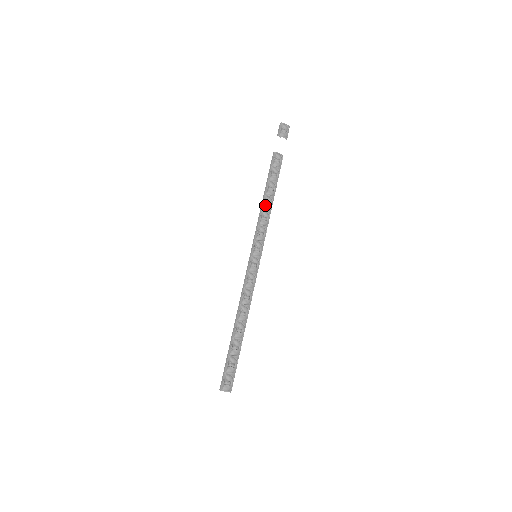
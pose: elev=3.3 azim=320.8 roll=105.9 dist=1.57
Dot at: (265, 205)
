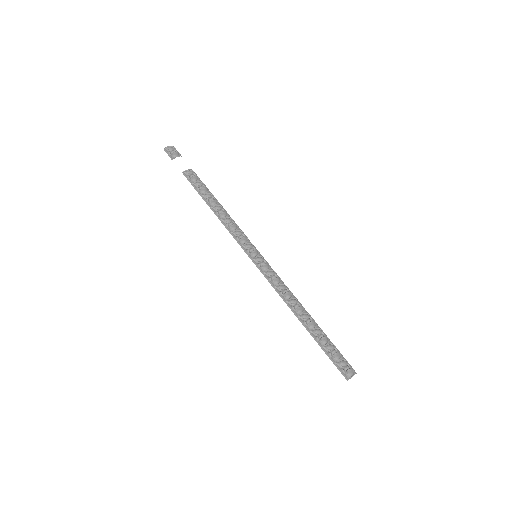
Dot at: (220, 214)
